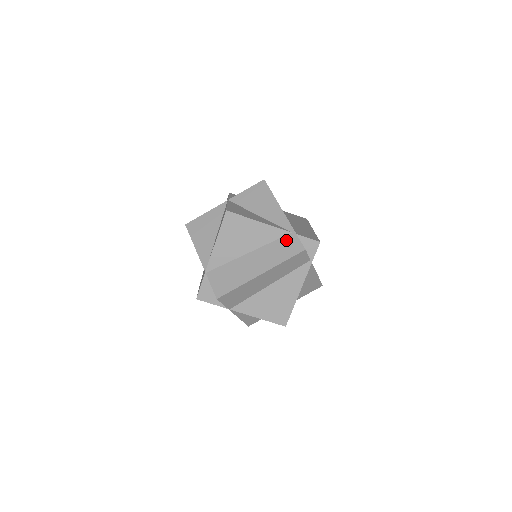
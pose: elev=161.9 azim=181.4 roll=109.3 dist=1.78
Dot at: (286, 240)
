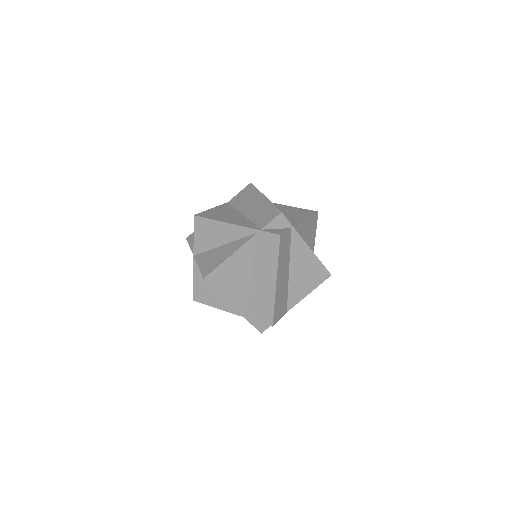
Dot at: (261, 242)
